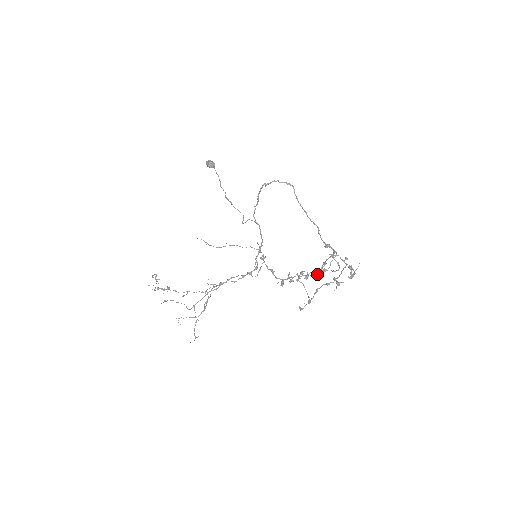
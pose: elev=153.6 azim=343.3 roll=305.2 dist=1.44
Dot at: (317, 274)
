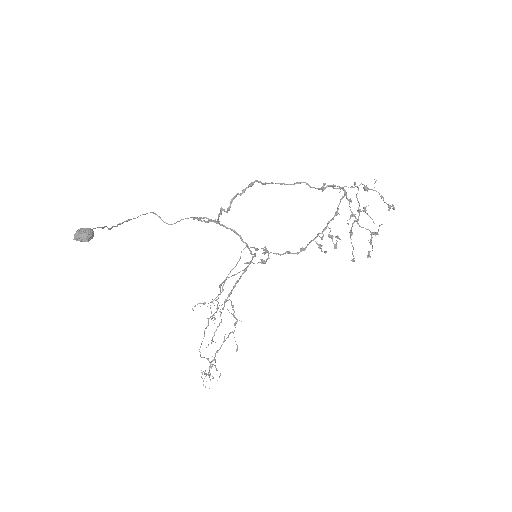
Dot at: occluded
